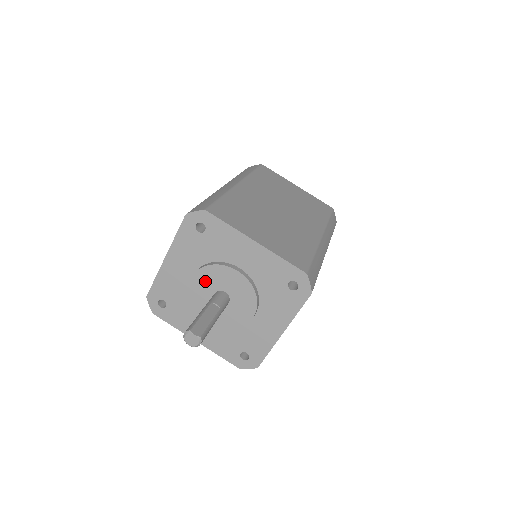
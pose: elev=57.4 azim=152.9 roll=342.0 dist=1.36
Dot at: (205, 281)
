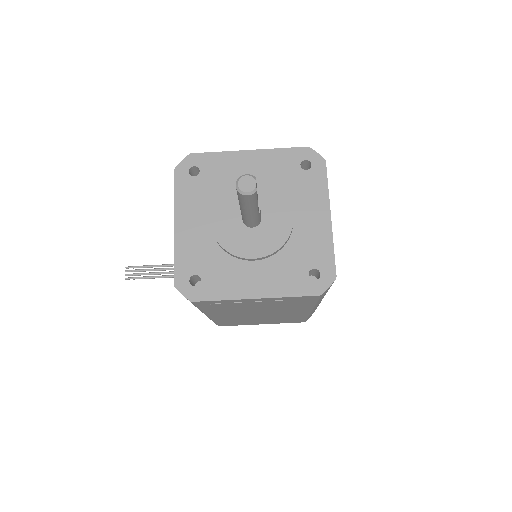
Dot at: (258, 194)
